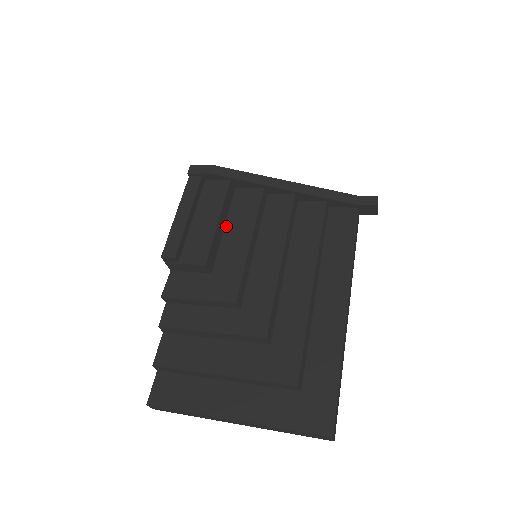
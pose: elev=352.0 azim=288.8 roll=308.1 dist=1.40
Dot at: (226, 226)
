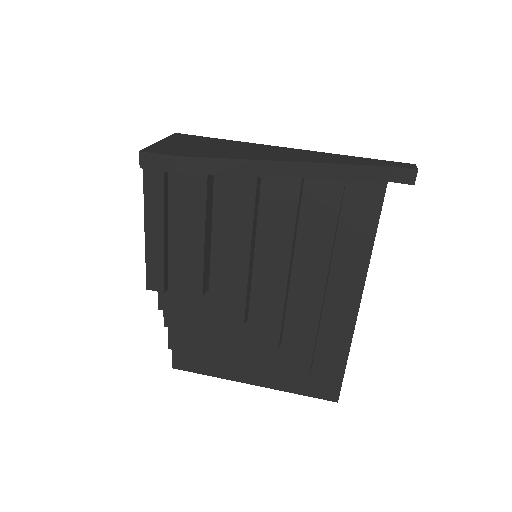
Dot at: (213, 230)
